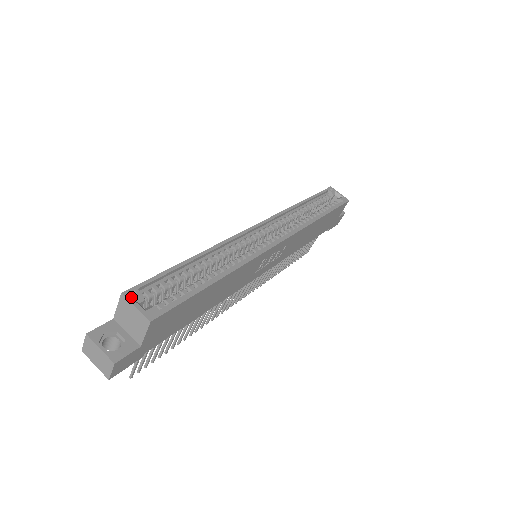
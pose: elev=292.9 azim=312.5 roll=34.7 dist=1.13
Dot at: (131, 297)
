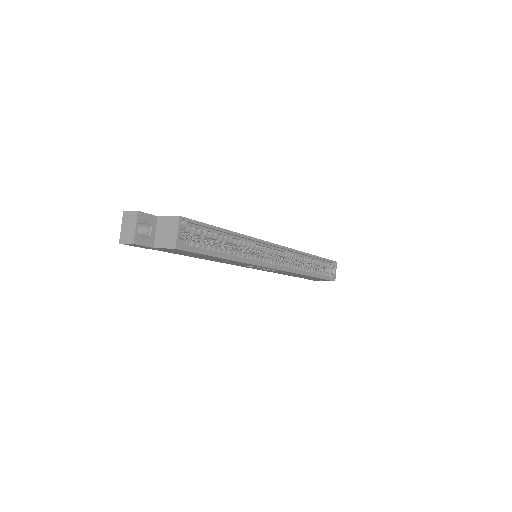
Dot at: occluded
